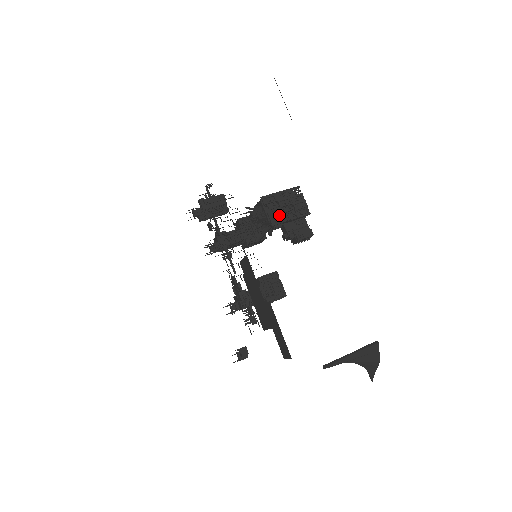
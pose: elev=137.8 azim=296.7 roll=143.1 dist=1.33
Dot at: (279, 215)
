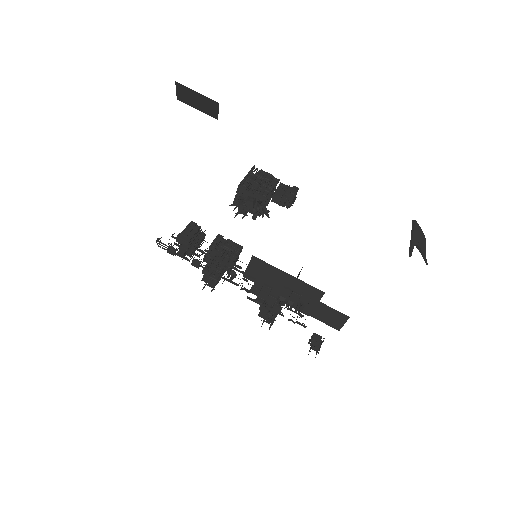
Dot at: (263, 190)
